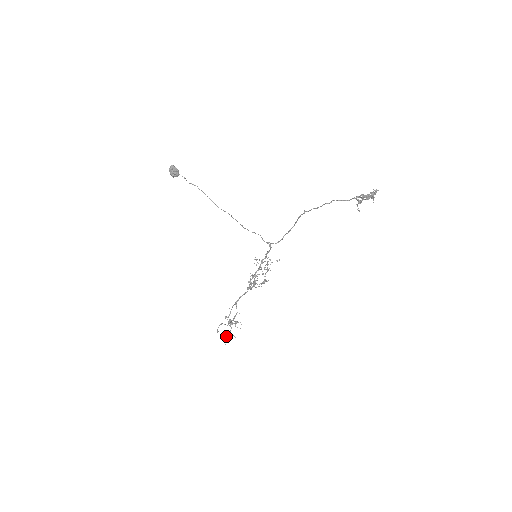
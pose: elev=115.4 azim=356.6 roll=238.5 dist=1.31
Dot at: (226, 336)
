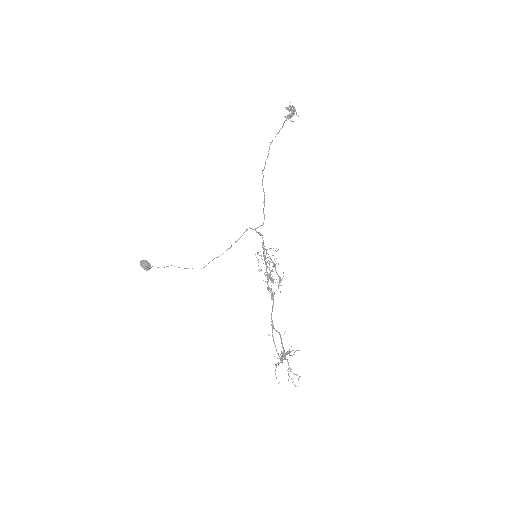
Dot at: occluded
